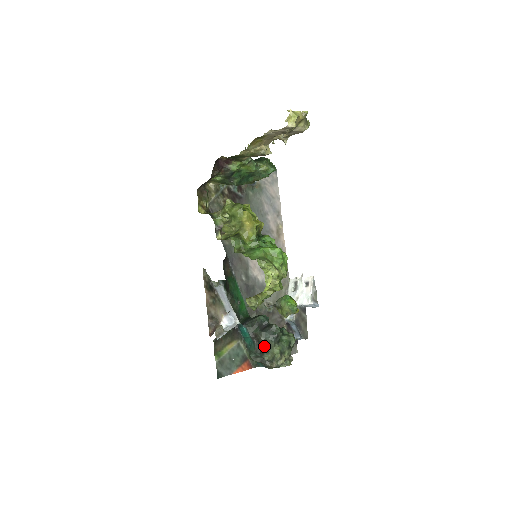
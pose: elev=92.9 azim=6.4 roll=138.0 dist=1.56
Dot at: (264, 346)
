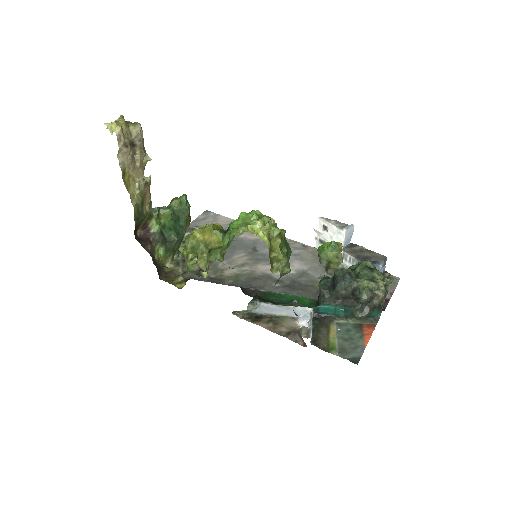
Dot at: (352, 294)
